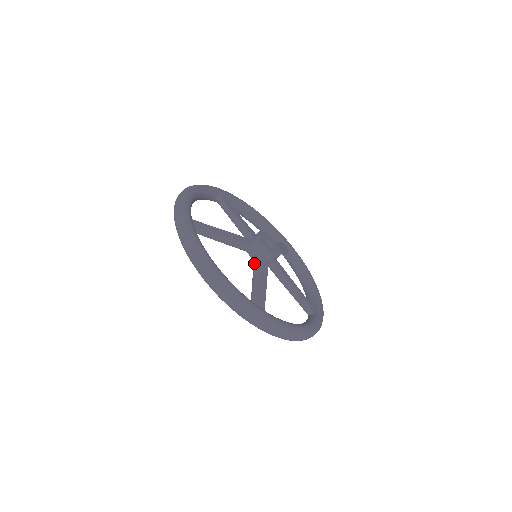
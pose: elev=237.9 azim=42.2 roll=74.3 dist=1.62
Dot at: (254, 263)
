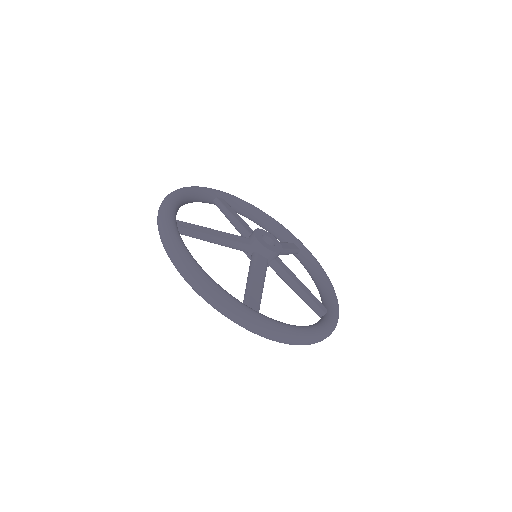
Dot at: (250, 262)
